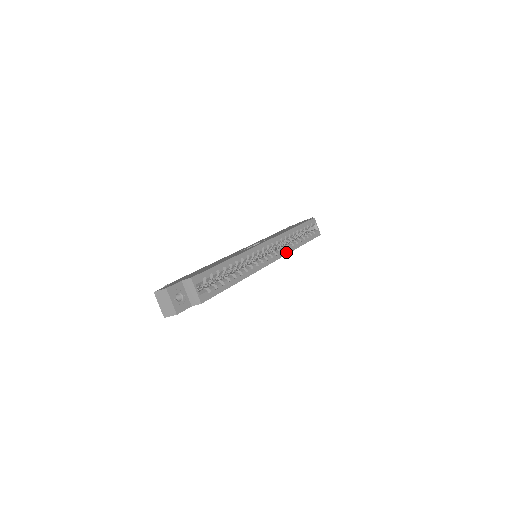
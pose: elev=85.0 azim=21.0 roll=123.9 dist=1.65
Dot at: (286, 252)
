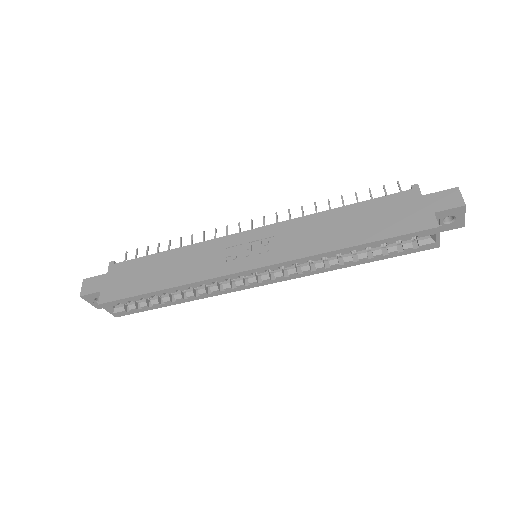
Dot at: (302, 275)
